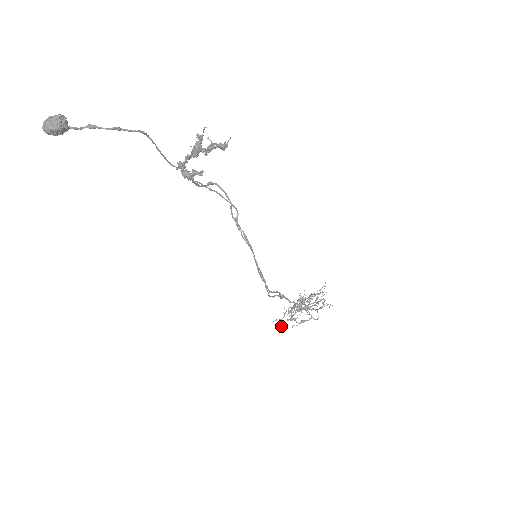
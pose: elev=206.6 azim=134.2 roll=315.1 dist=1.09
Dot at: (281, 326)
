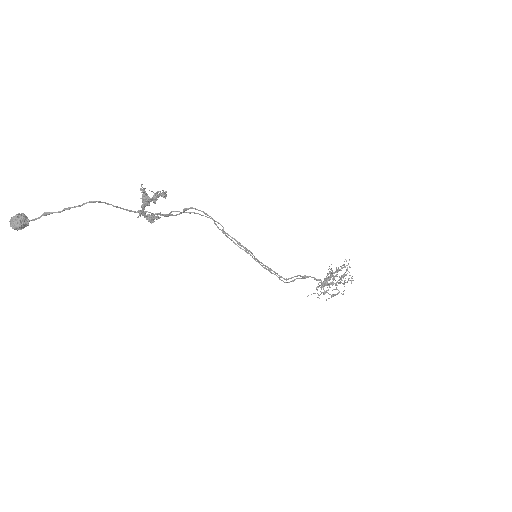
Dot at: occluded
